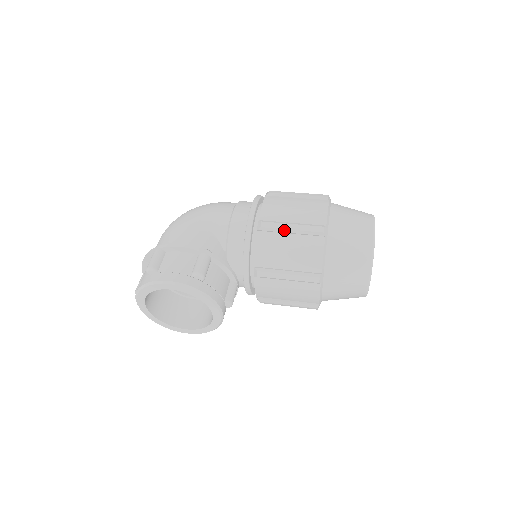
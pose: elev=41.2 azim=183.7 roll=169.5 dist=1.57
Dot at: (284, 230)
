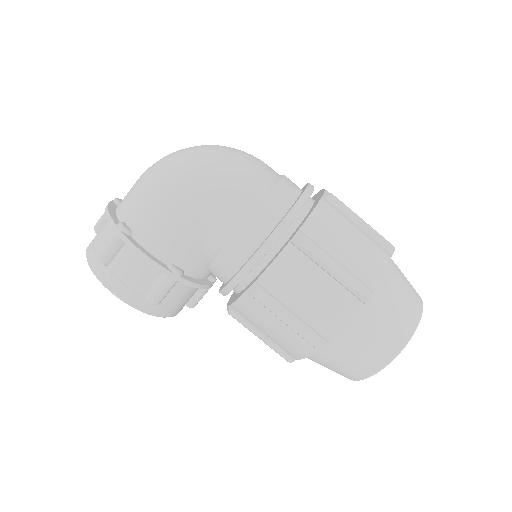
Dot at: (276, 316)
